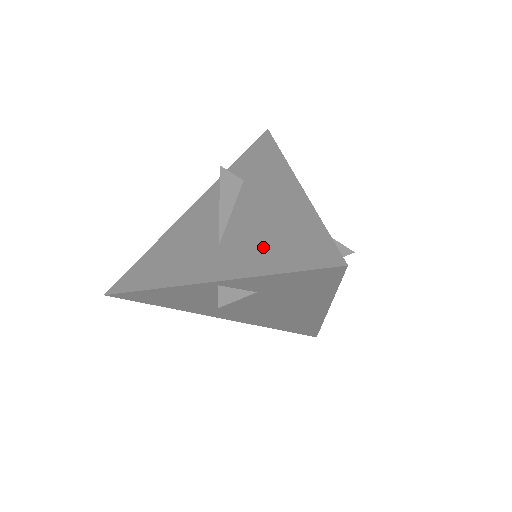
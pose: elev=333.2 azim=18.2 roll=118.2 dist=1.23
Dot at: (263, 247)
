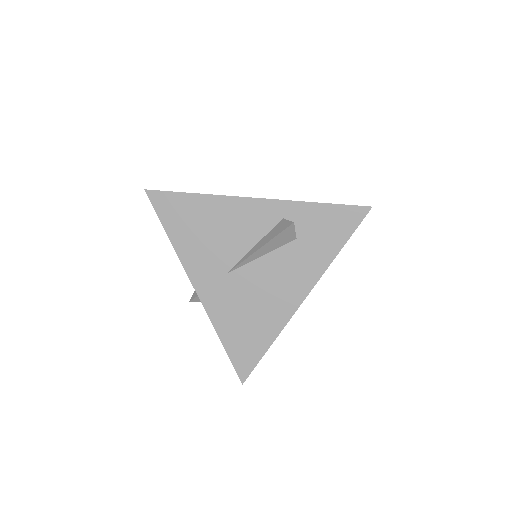
Dot at: (237, 317)
